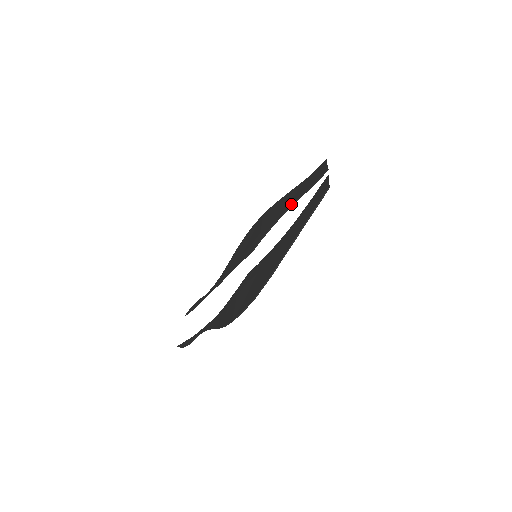
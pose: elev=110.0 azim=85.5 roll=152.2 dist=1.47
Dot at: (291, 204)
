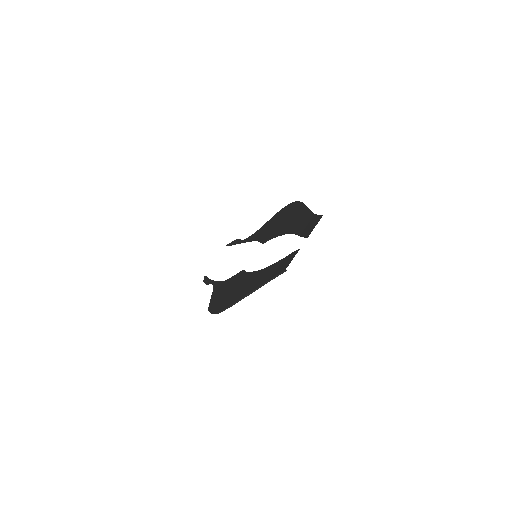
Dot at: (290, 231)
